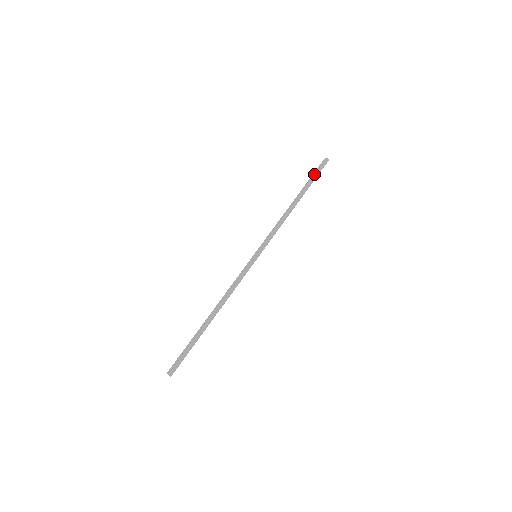
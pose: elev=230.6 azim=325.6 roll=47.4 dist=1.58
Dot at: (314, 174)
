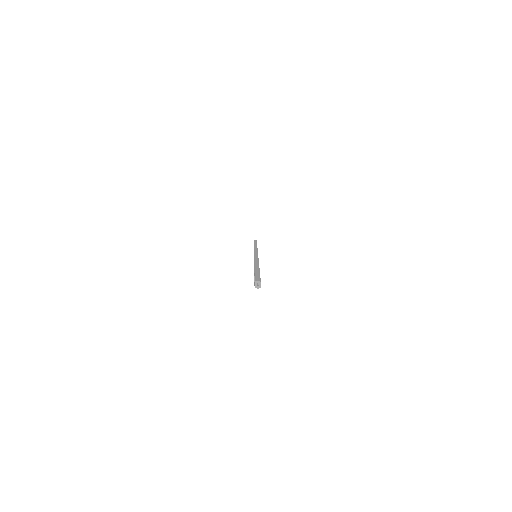
Dot at: occluded
